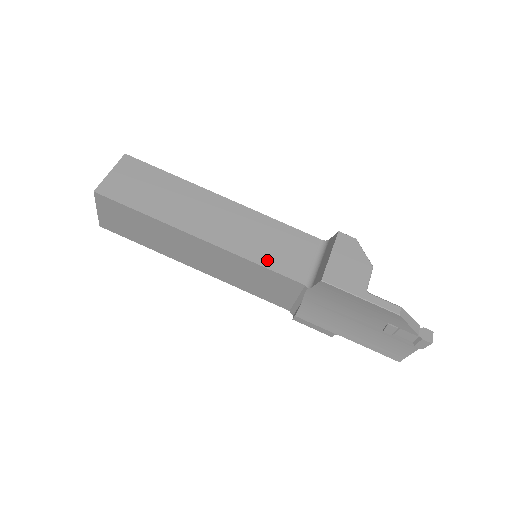
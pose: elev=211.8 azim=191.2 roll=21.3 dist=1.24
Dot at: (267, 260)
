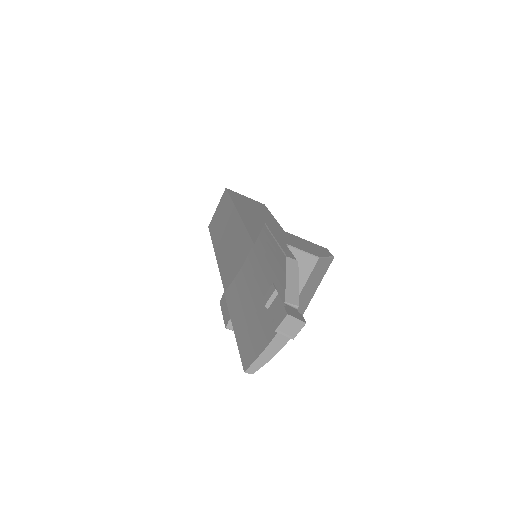
Dot at: (255, 233)
